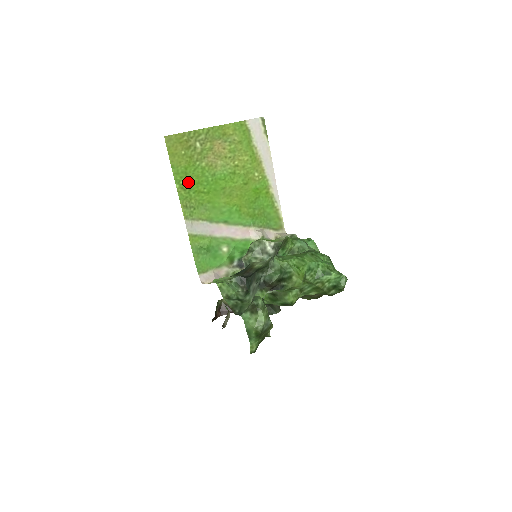
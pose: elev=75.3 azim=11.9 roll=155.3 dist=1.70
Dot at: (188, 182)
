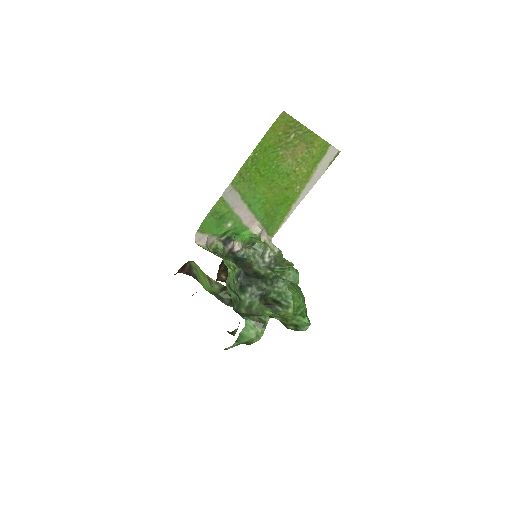
Dot at: (260, 157)
